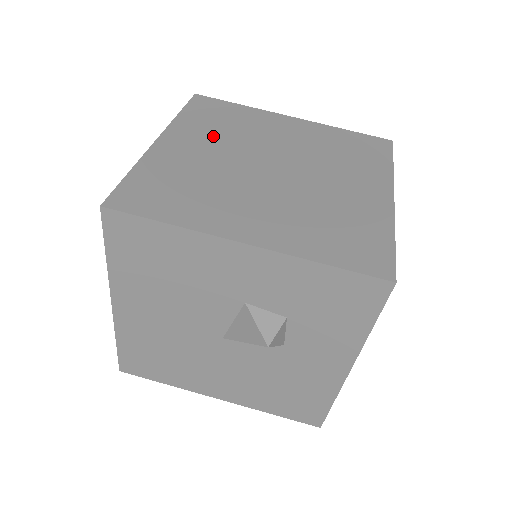
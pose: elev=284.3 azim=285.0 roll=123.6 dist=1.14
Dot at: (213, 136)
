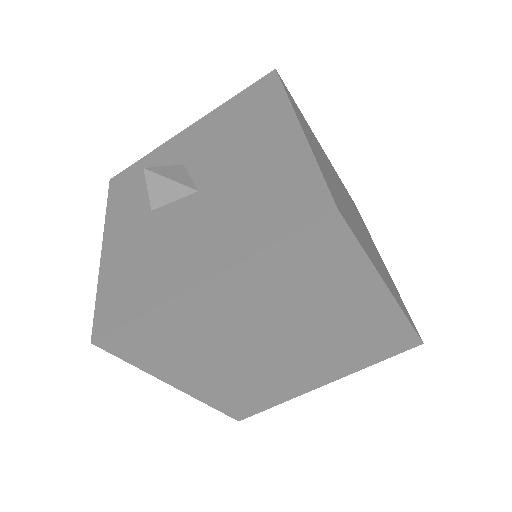
Dot at: (197, 360)
